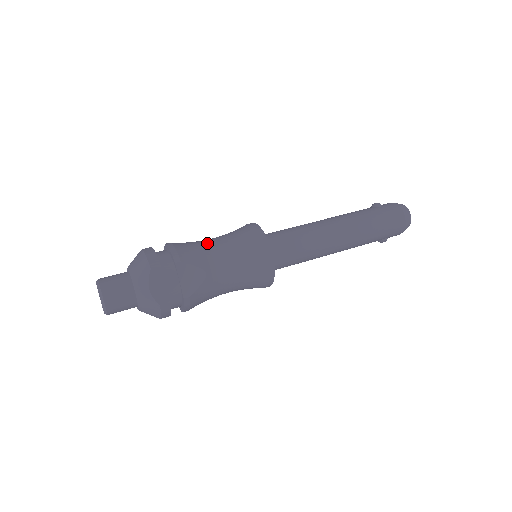
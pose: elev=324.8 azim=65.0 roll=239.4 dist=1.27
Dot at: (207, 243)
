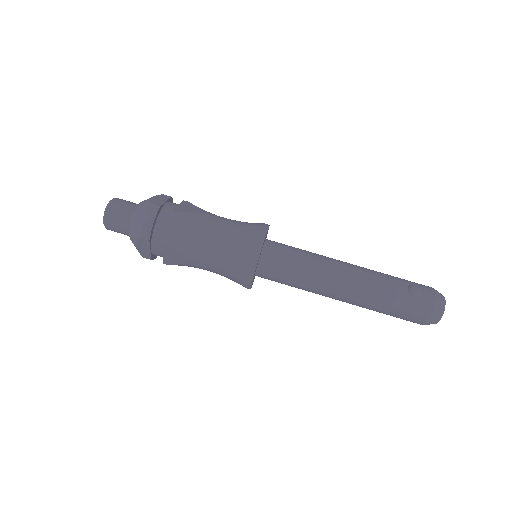
Dot at: (205, 236)
